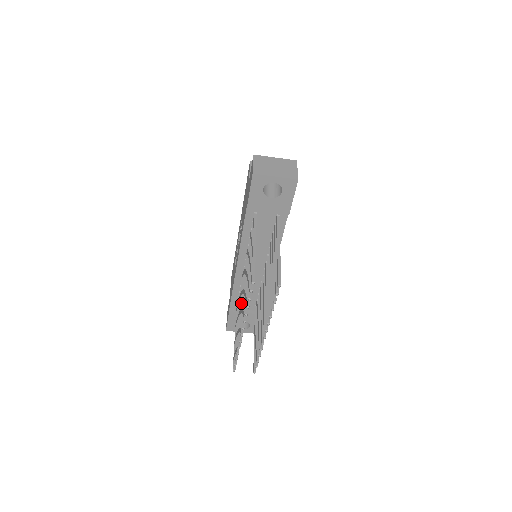
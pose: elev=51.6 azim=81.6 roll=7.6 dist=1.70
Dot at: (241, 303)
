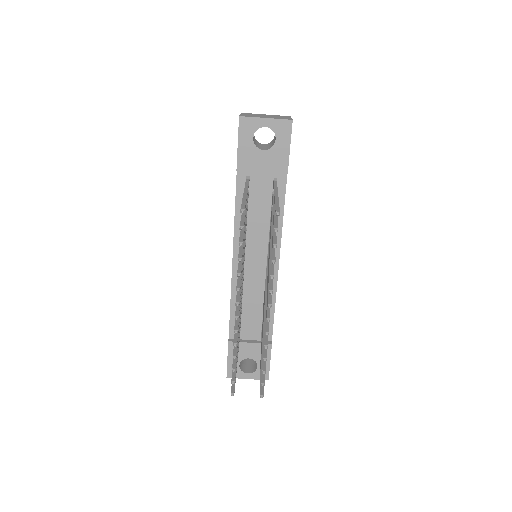
Dot at: occluded
